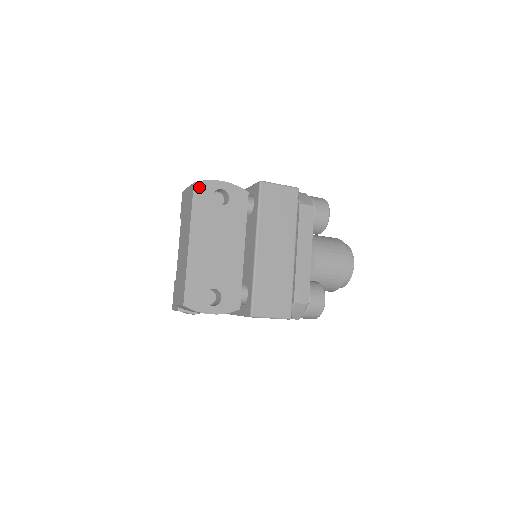
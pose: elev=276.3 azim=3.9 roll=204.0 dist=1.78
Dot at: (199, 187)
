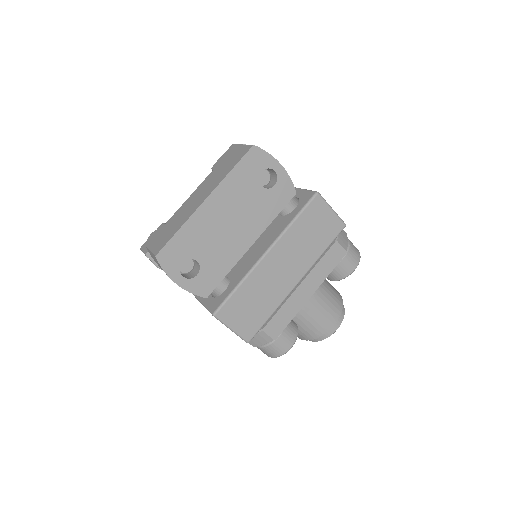
Dot at: (255, 153)
